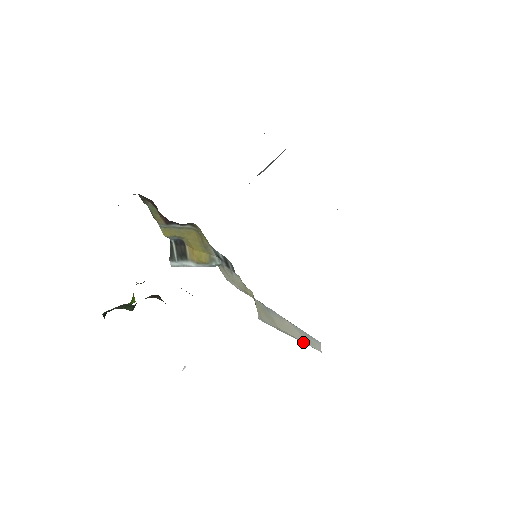
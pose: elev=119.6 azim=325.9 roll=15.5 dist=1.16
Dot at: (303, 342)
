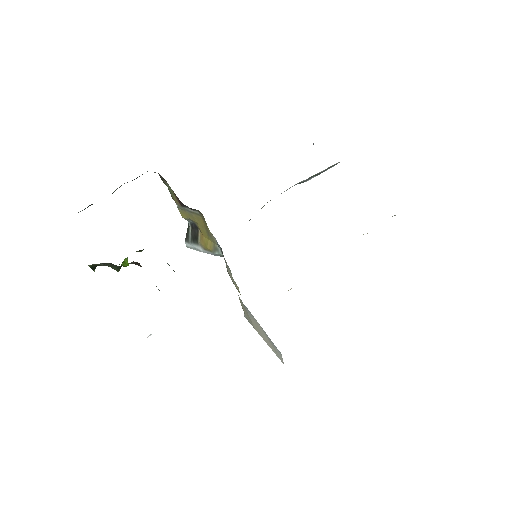
Dot at: (272, 350)
